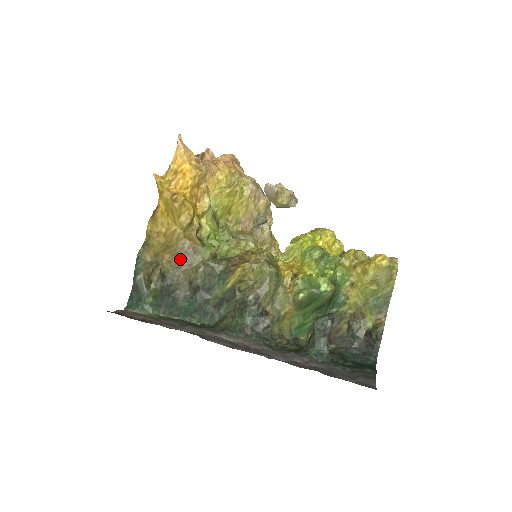
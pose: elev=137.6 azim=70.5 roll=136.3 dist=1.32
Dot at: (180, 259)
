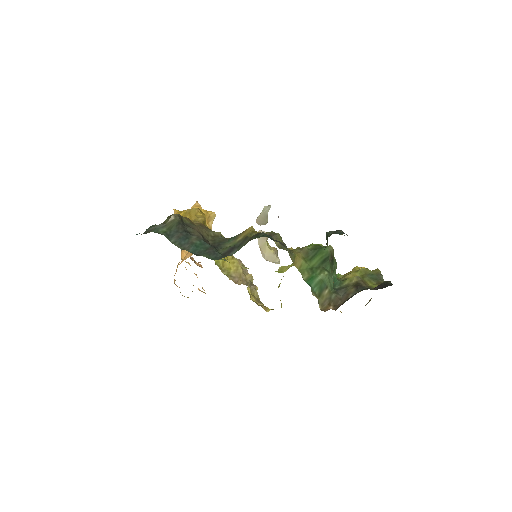
Dot at: (195, 225)
